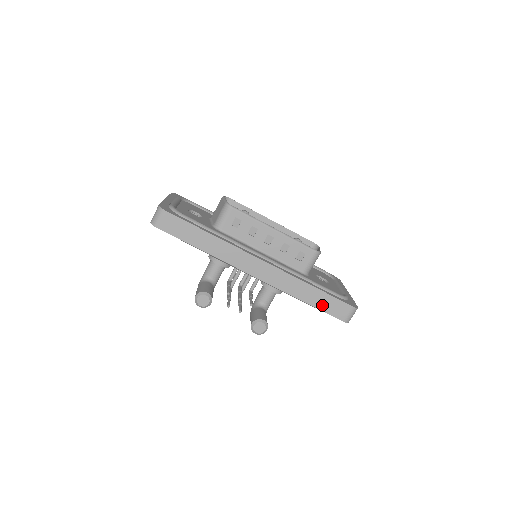
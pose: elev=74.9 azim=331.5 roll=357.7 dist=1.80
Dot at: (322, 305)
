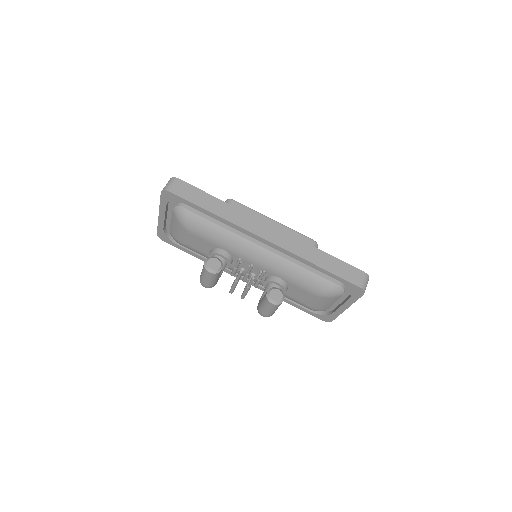
Dot at: (335, 270)
